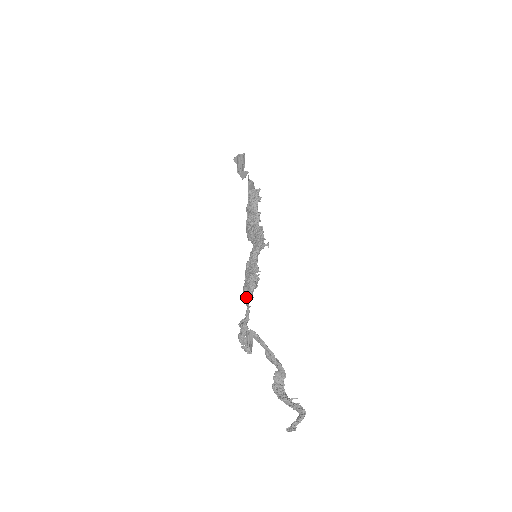
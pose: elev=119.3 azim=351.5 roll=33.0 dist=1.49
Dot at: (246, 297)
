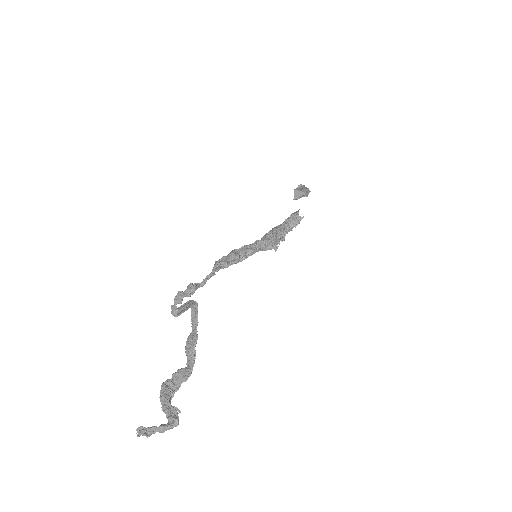
Dot at: occluded
